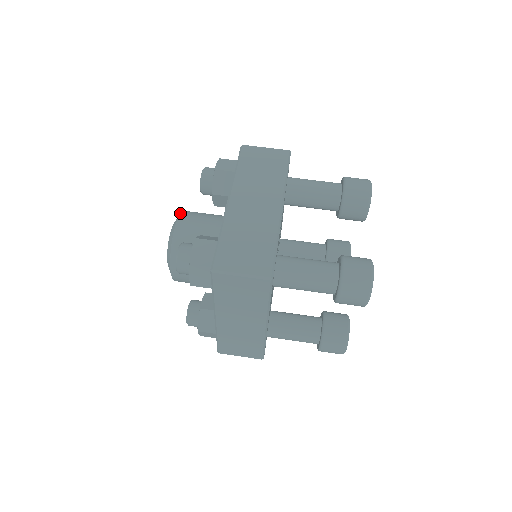
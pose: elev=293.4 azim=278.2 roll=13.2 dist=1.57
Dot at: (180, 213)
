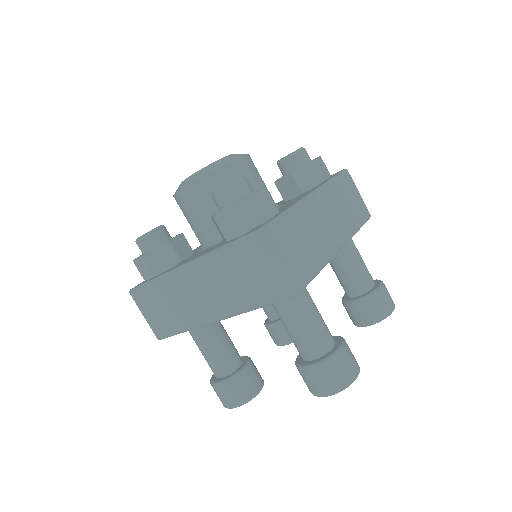
Dot at: (199, 177)
